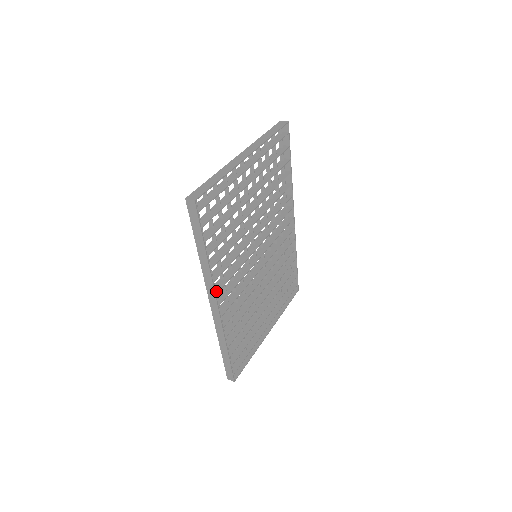
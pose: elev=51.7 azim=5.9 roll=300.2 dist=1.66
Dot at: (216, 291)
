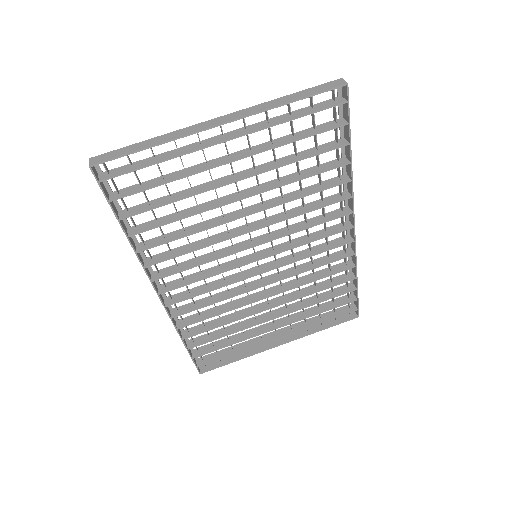
Dot at: (156, 277)
